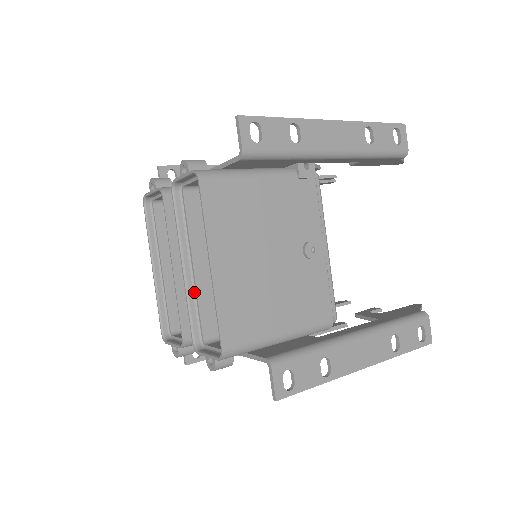
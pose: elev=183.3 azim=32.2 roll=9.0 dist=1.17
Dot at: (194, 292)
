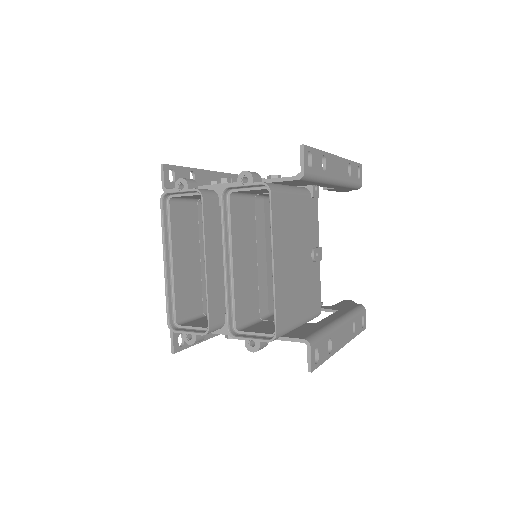
Dot at: (231, 285)
